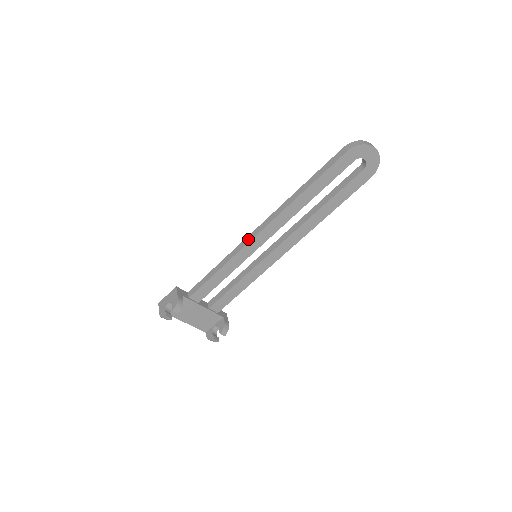
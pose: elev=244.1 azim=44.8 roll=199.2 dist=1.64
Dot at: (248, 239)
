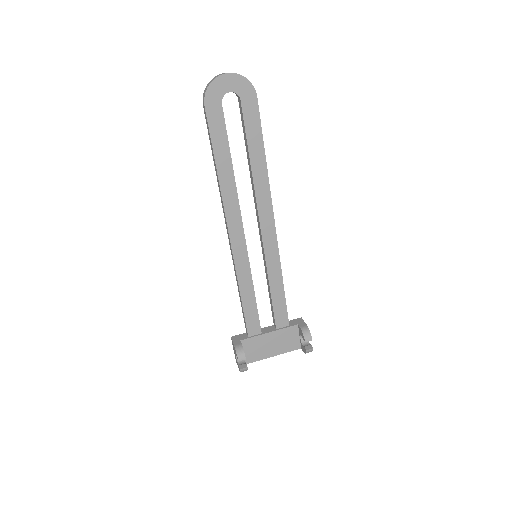
Dot at: (231, 251)
